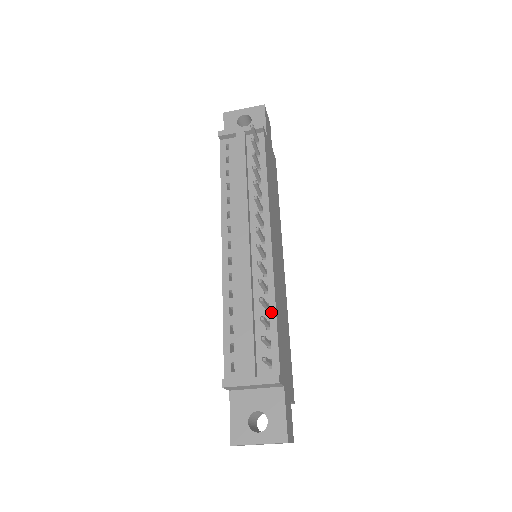
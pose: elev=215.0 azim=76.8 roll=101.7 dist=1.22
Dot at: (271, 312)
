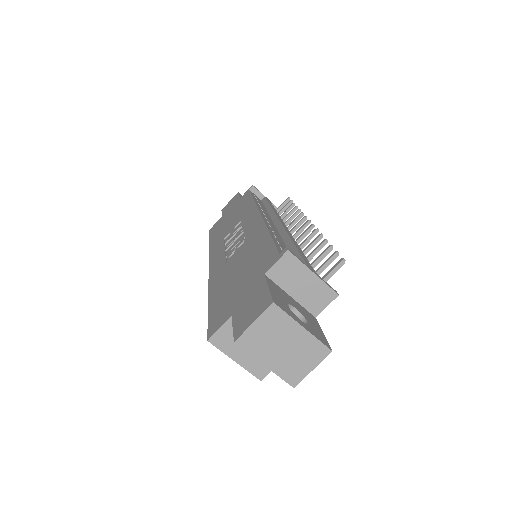
Dot at: occluded
